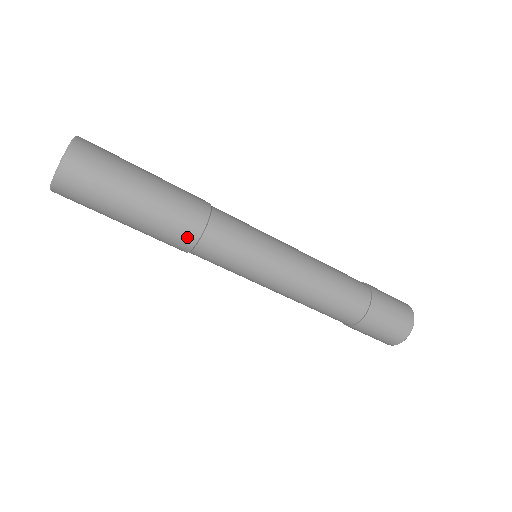
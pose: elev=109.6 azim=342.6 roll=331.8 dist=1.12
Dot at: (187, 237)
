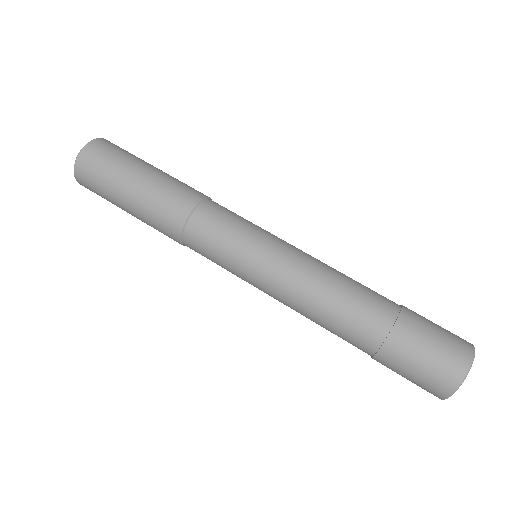
Dot at: (176, 216)
